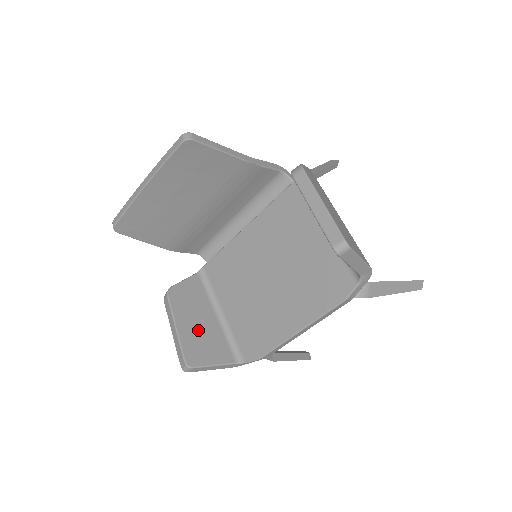
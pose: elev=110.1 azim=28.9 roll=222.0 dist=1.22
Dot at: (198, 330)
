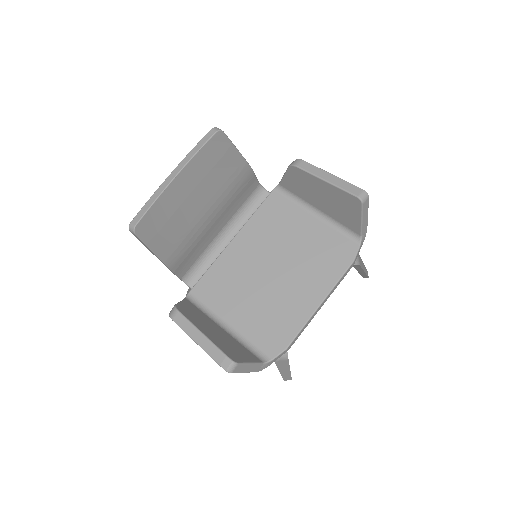
Dot at: (219, 337)
